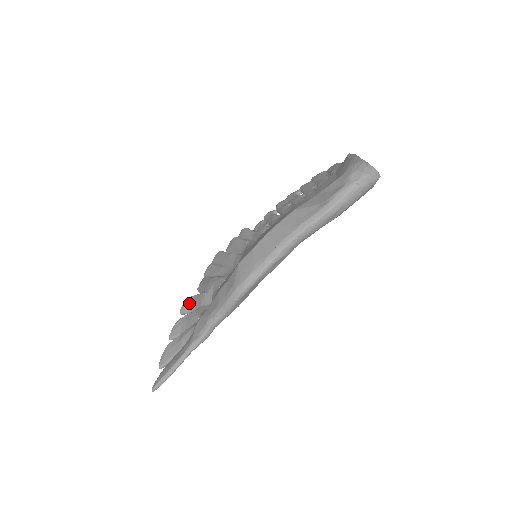
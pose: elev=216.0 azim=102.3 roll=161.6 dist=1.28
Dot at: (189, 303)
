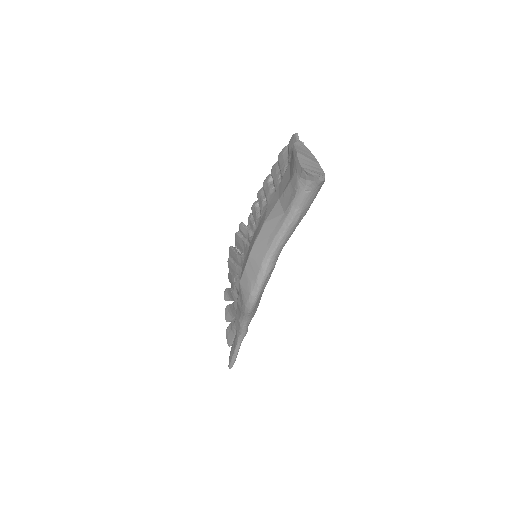
Dot at: (227, 294)
